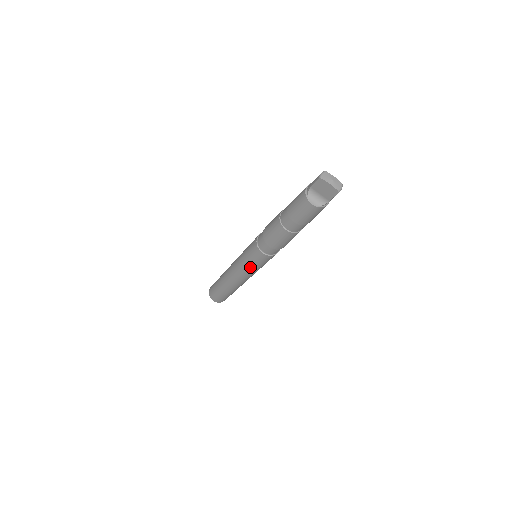
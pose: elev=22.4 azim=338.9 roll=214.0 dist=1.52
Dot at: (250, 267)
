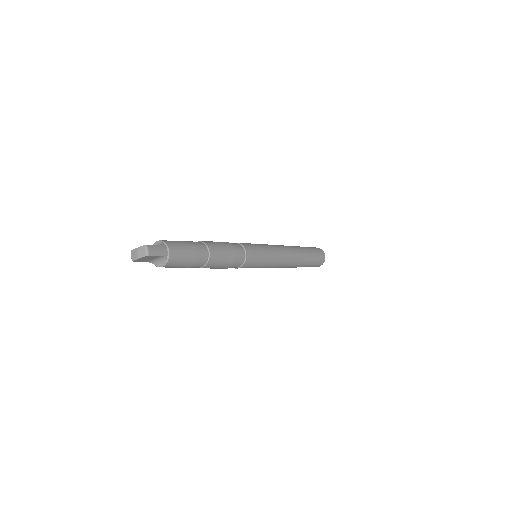
Dot at: (262, 267)
